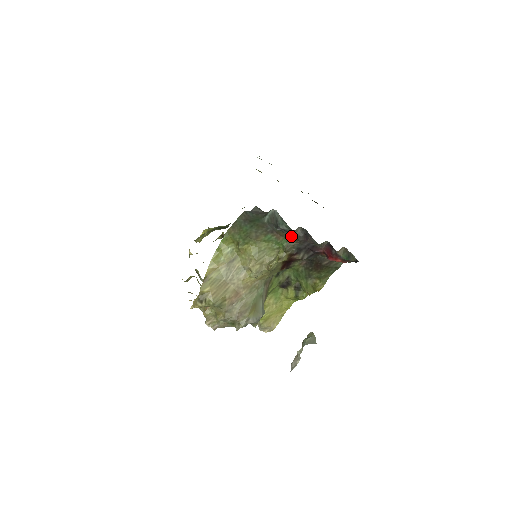
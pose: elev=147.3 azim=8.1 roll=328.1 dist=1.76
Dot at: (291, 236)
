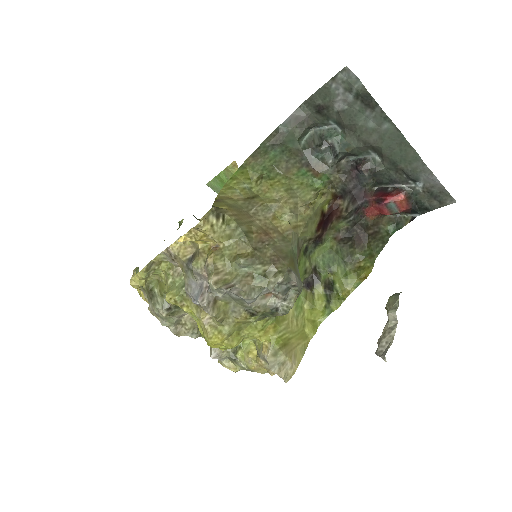
Dot at: (334, 170)
